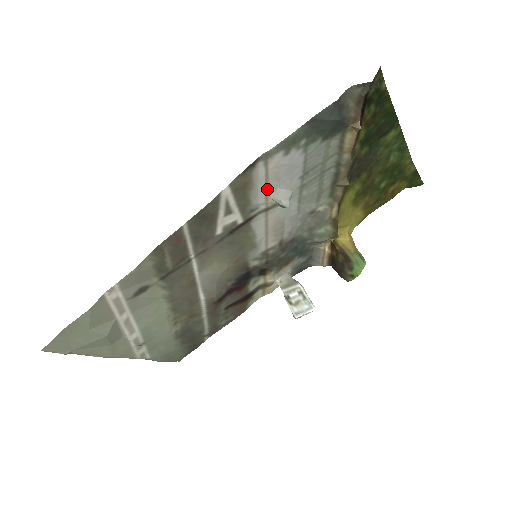
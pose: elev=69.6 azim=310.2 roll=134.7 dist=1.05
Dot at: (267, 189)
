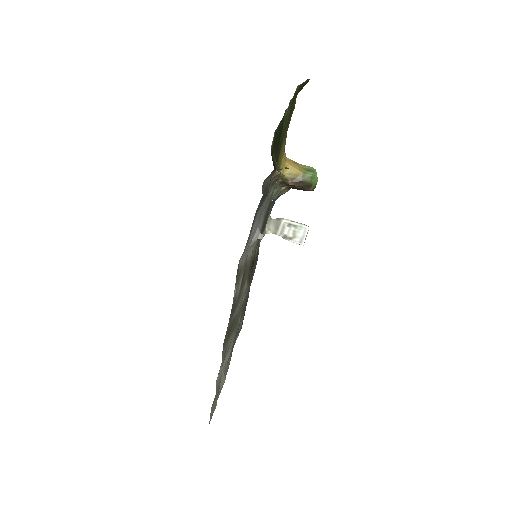
Dot at: (247, 250)
